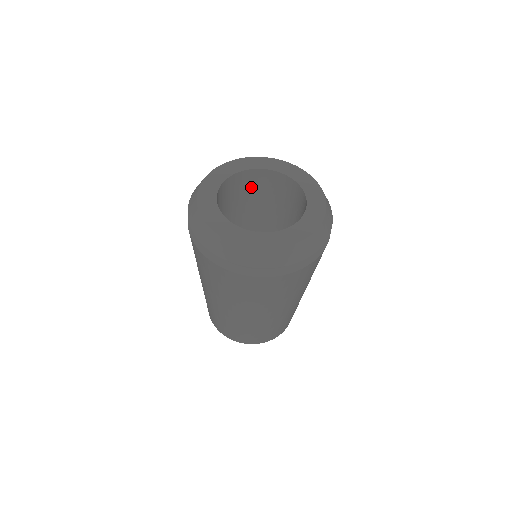
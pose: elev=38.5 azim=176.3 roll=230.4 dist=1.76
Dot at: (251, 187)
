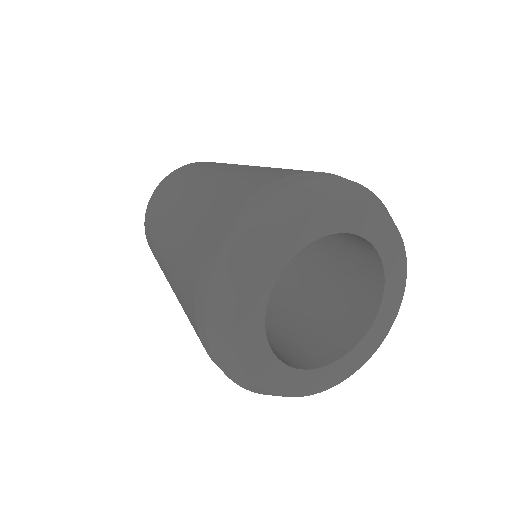
Dot at: occluded
